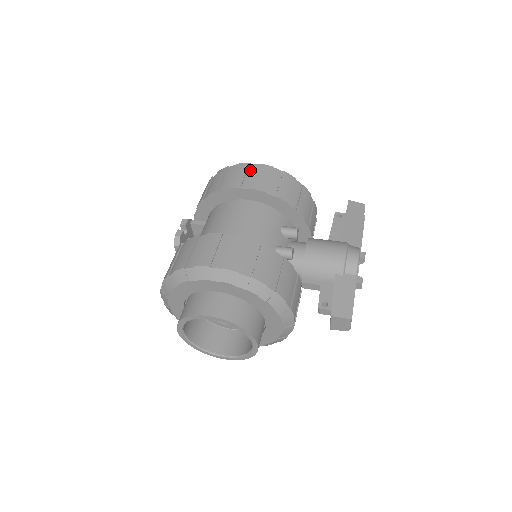
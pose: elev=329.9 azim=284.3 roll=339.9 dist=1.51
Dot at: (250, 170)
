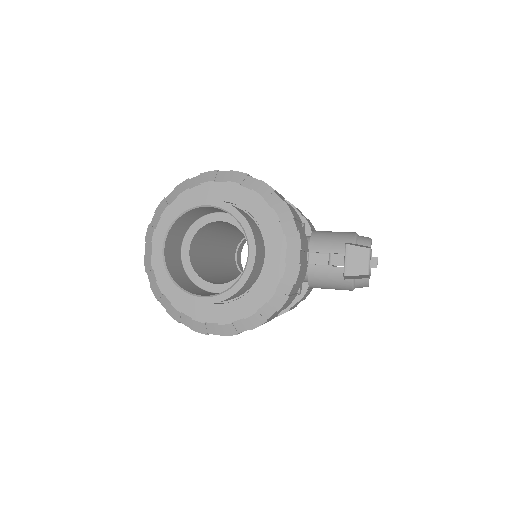
Dot at: occluded
